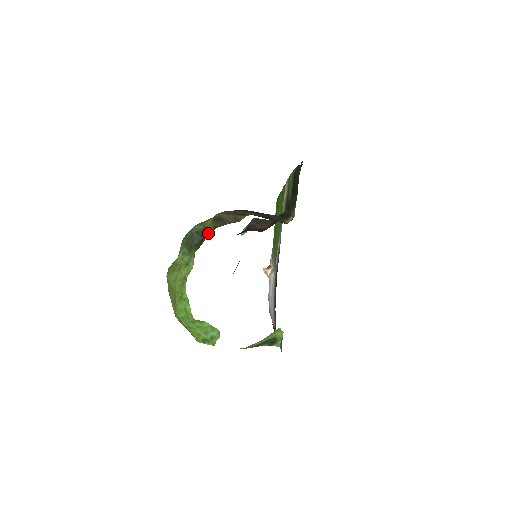
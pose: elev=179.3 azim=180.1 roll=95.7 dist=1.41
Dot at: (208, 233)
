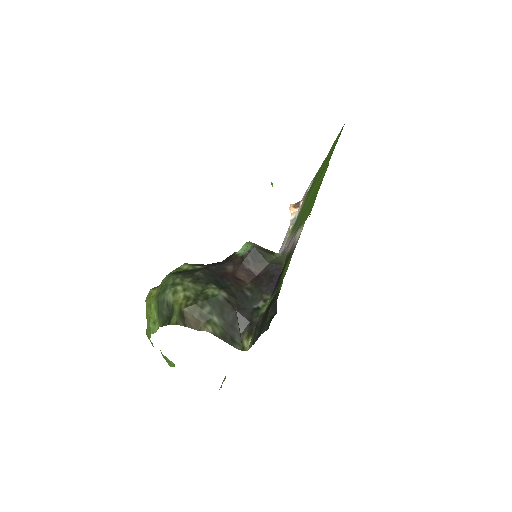
Dot at: (171, 321)
